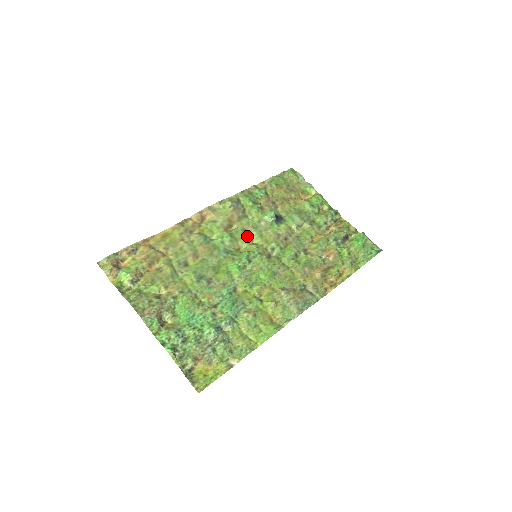
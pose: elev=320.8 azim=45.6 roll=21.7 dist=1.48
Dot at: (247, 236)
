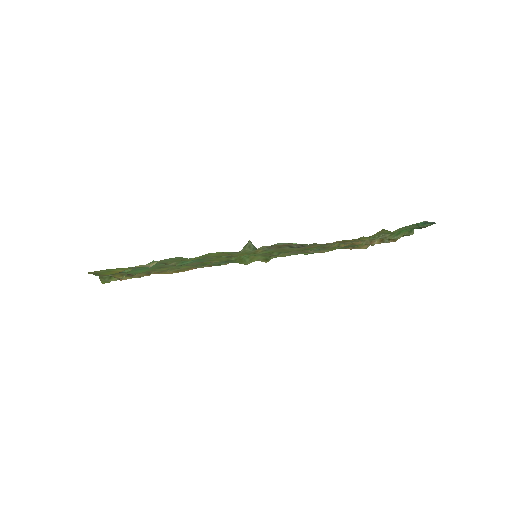
Dot at: occluded
